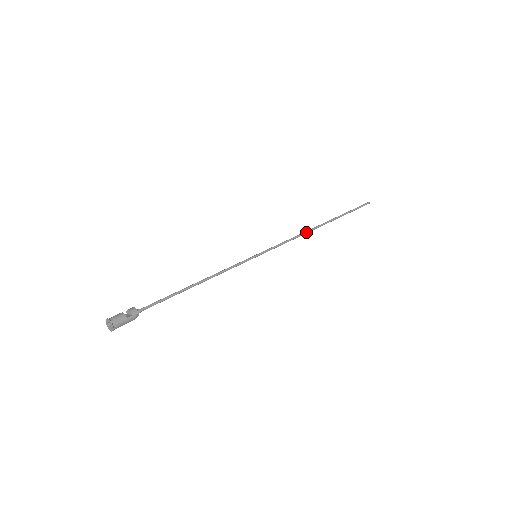
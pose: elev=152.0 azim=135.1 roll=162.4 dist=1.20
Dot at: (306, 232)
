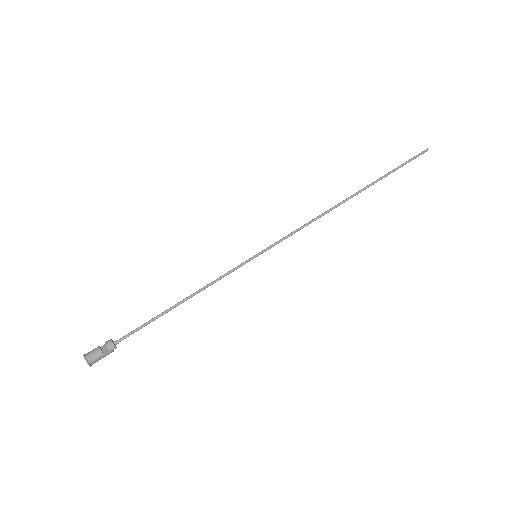
Dot at: (326, 213)
